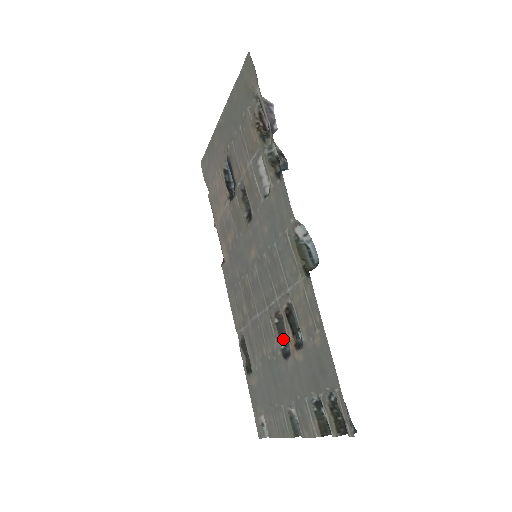
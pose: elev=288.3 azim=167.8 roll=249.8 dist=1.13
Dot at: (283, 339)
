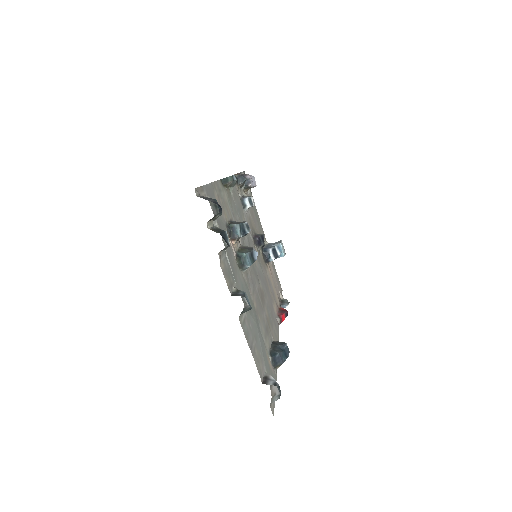
Dot at: occluded
